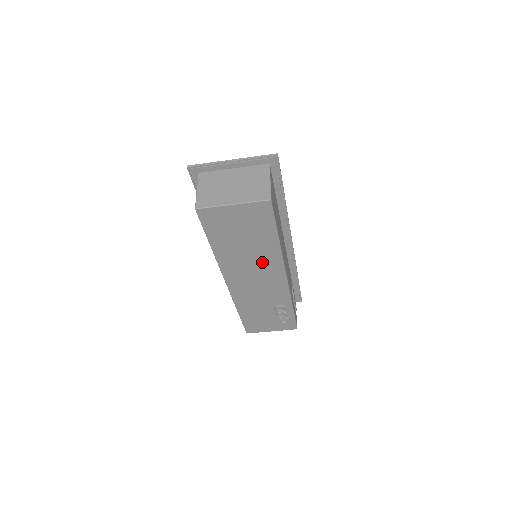
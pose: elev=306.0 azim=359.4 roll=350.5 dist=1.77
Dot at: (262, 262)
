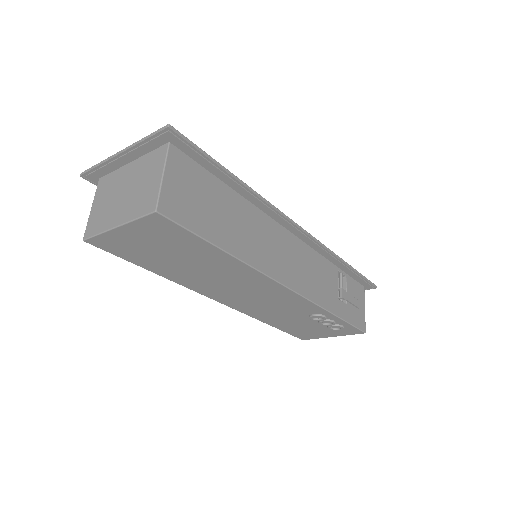
Dot at: (236, 278)
